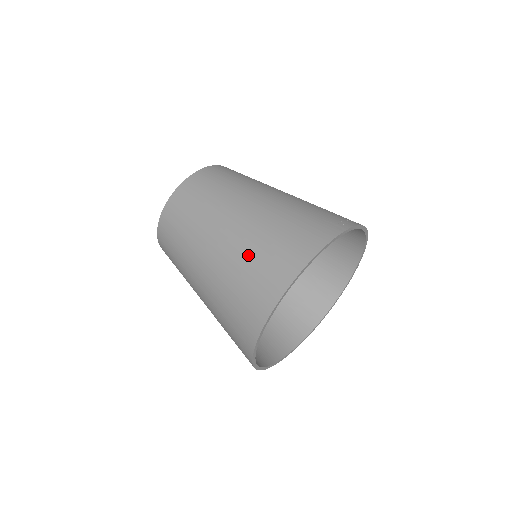
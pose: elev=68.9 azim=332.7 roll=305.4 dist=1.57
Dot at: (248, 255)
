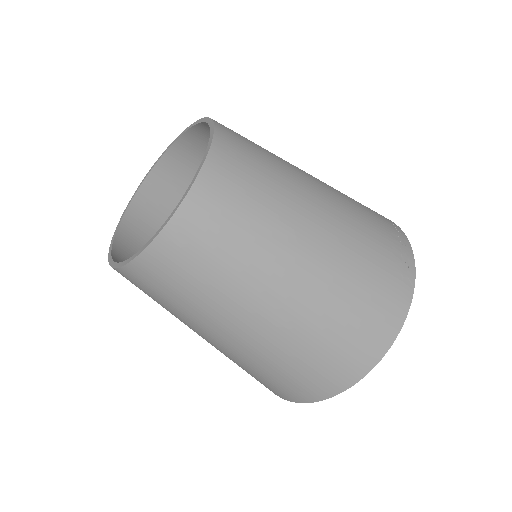
Dot at: (311, 342)
